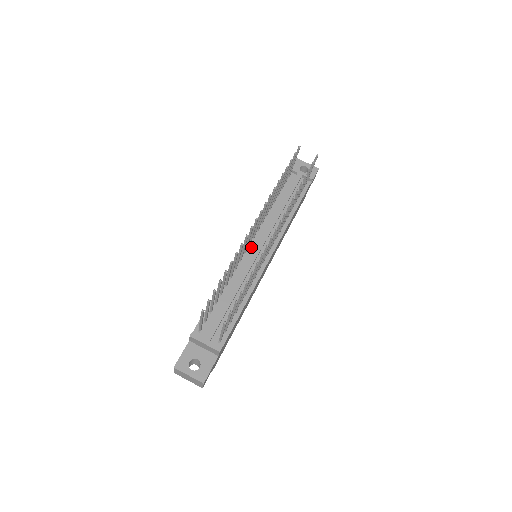
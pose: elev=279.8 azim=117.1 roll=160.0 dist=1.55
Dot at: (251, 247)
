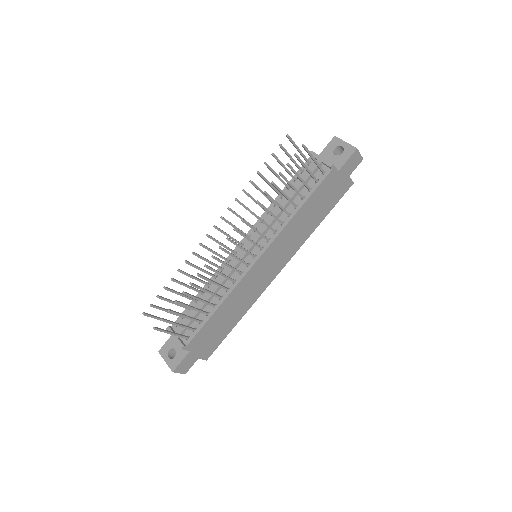
Dot at: occluded
